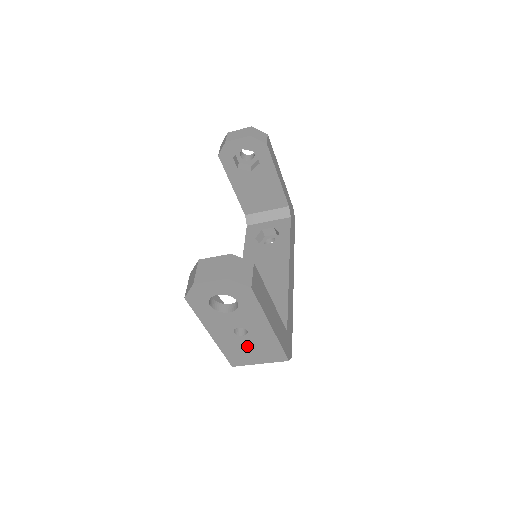
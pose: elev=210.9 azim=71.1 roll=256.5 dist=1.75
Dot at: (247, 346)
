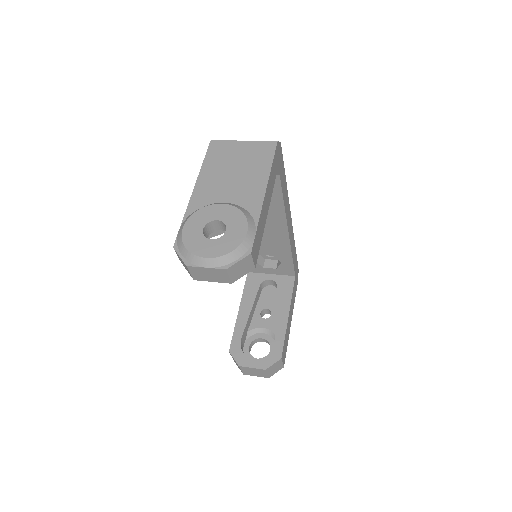
Dot at: occluded
